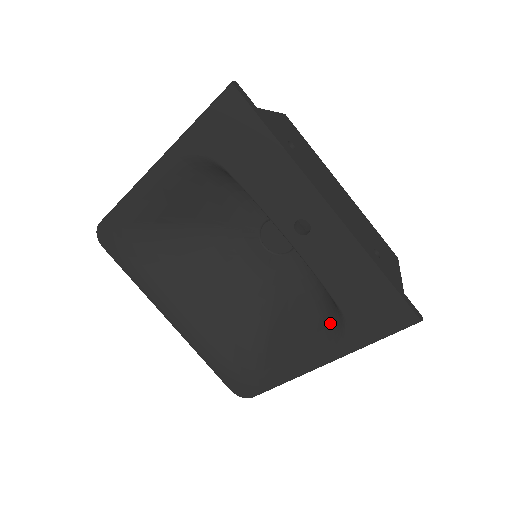
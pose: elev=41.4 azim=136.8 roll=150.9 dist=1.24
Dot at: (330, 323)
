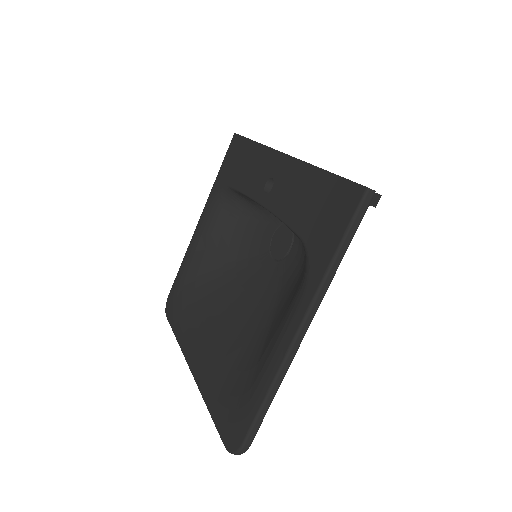
Dot at: (303, 272)
